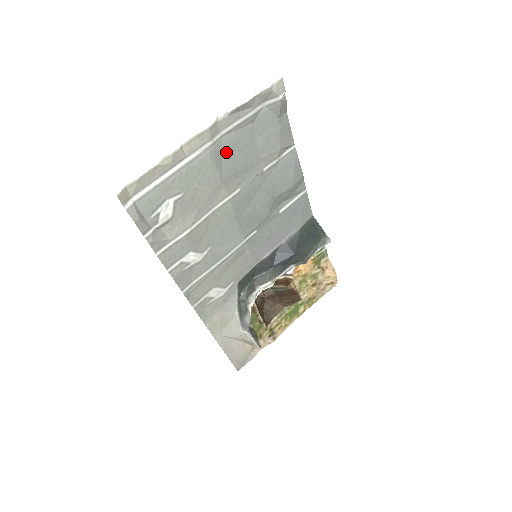
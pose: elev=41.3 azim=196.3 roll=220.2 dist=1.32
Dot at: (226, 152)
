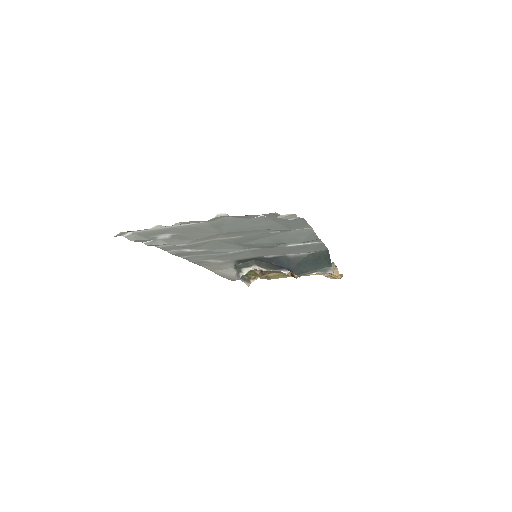
Dot at: (229, 223)
